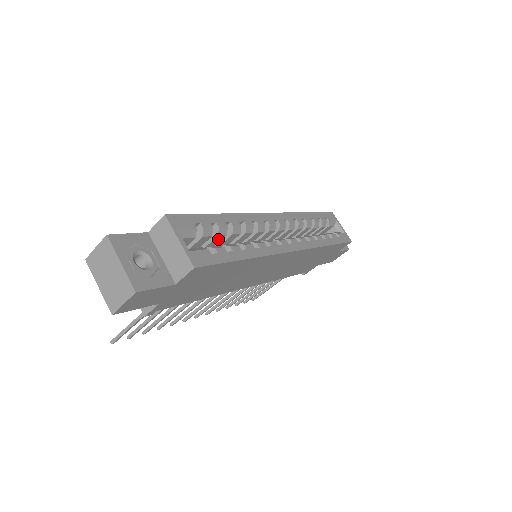
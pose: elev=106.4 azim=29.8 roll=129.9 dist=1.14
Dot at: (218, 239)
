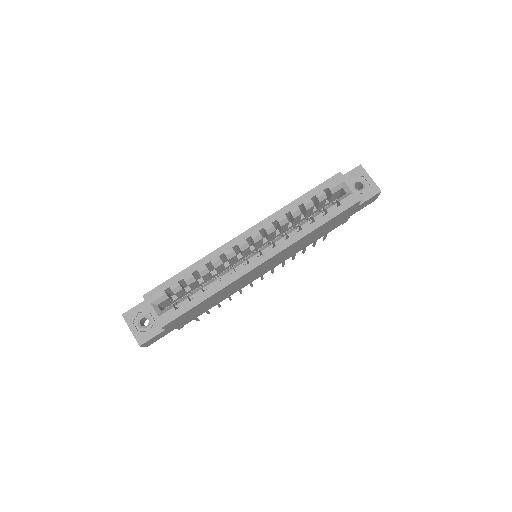
Dot at: (193, 283)
